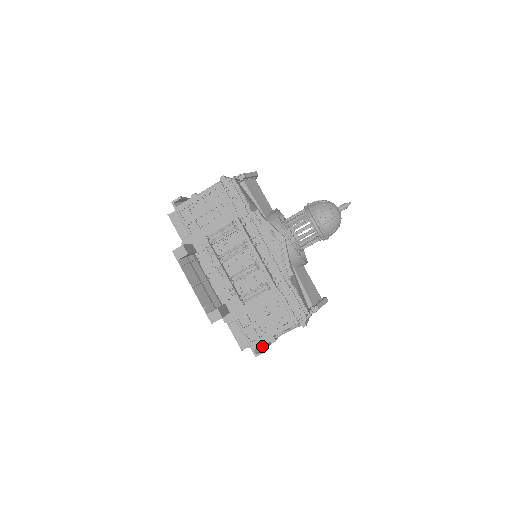
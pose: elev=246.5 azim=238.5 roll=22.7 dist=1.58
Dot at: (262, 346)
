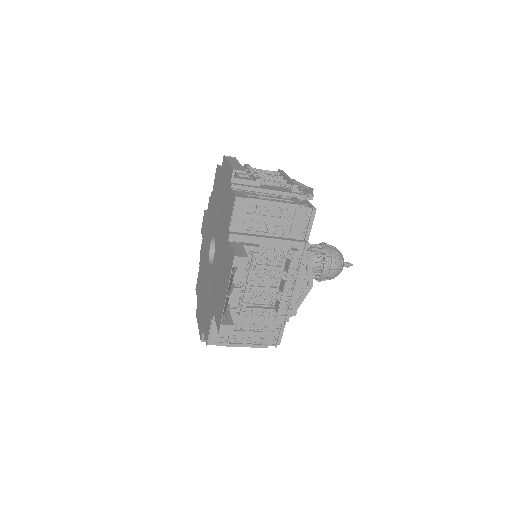
Dot at: occluded
